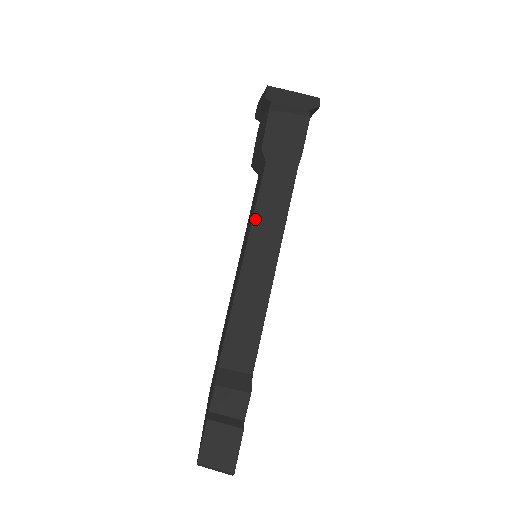
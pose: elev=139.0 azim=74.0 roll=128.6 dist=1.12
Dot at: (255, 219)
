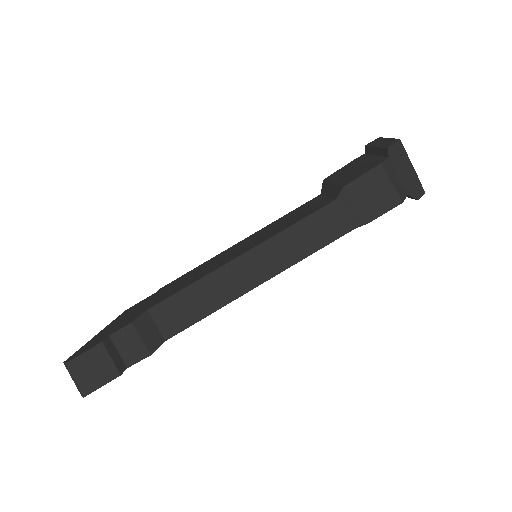
Dot at: (283, 233)
